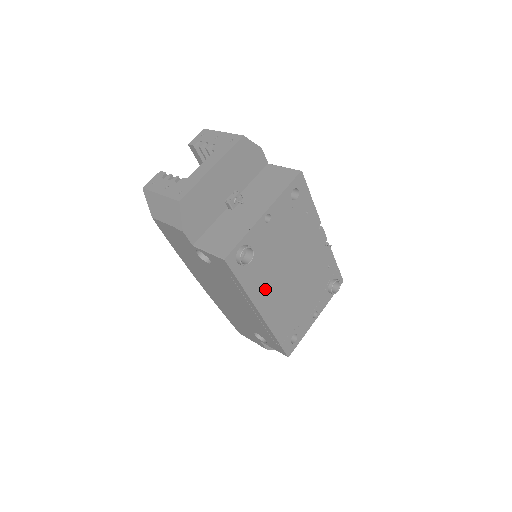
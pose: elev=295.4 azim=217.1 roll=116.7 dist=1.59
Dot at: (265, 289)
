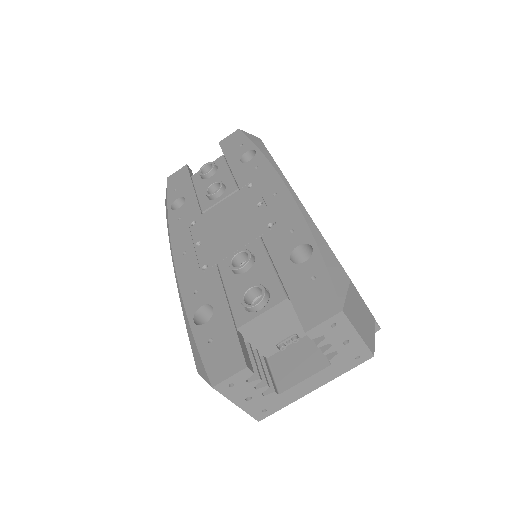
Dot at: occluded
